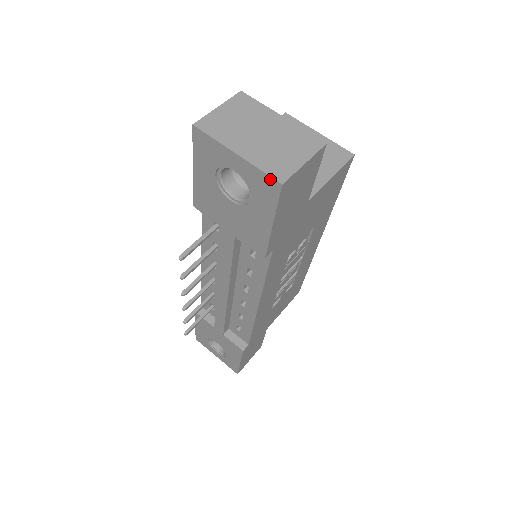
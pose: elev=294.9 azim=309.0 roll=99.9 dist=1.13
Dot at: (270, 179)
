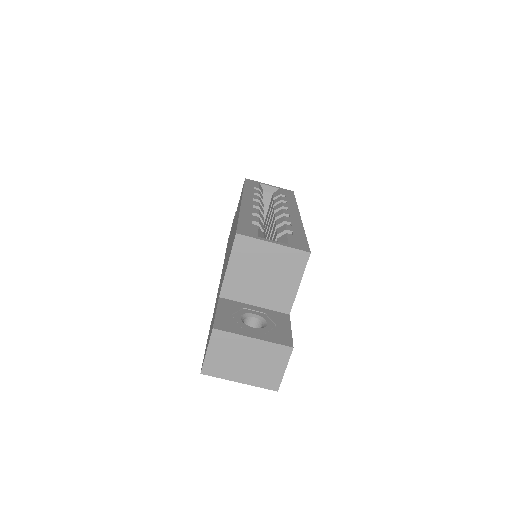
Dot at: (268, 388)
